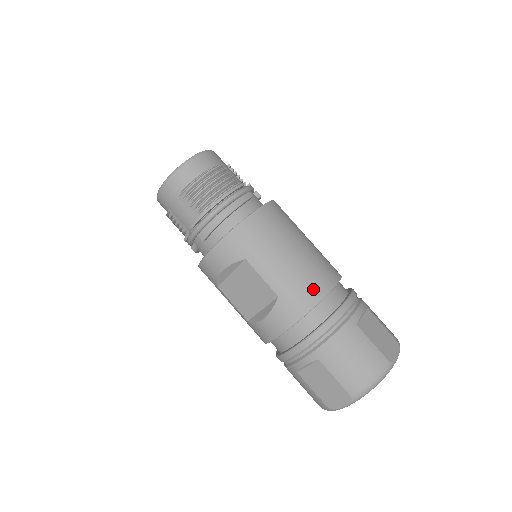
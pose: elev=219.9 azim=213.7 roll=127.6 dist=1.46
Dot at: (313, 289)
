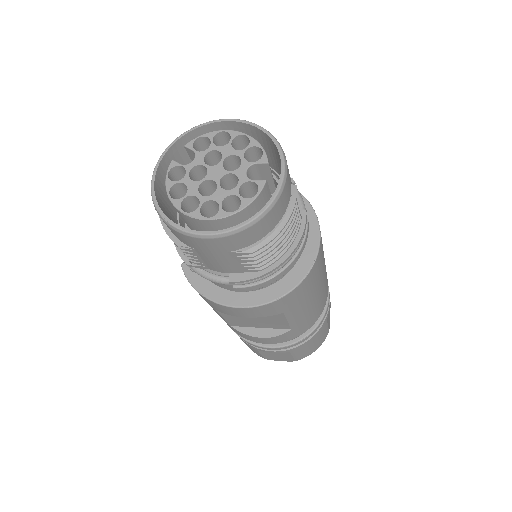
Dot at: (319, 312)
